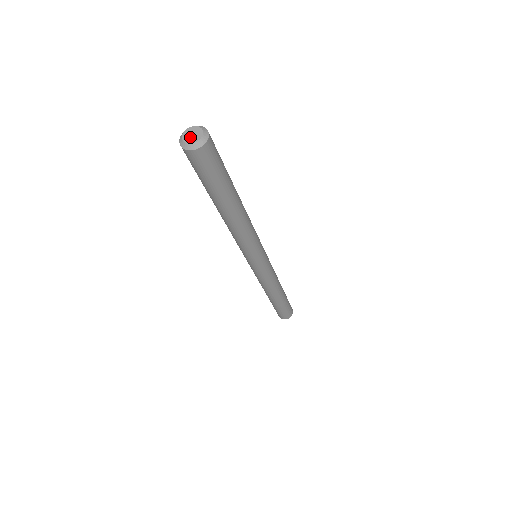
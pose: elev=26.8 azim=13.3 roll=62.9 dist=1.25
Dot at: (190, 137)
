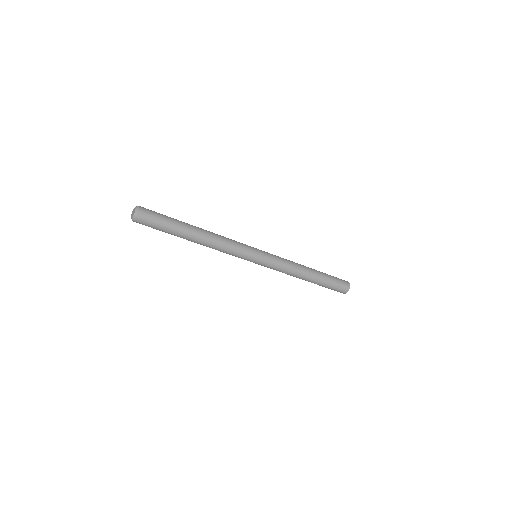
Dot at: (133, 214)
